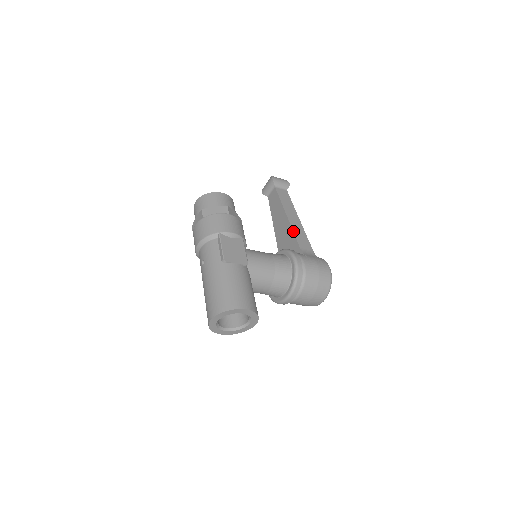
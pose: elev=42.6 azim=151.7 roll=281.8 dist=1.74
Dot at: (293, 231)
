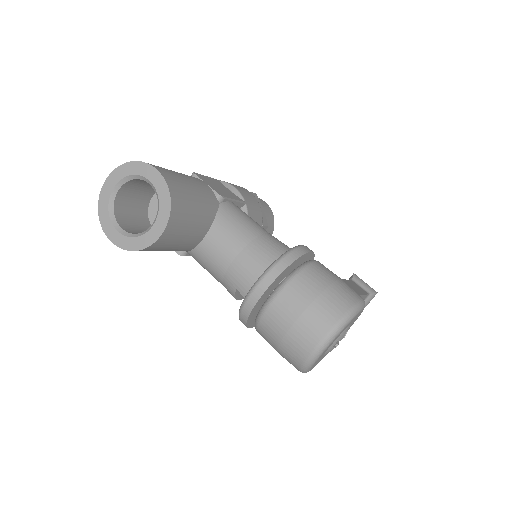
Dot at: occluded
